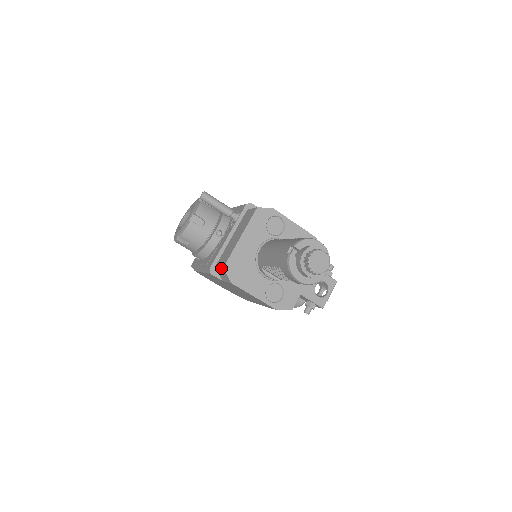
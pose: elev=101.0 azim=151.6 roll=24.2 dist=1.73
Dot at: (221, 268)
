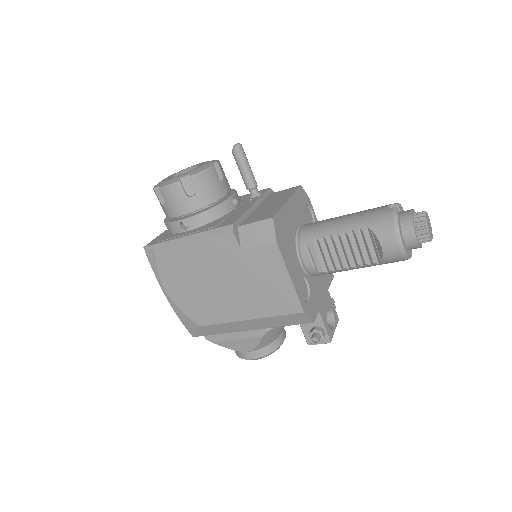
Dot at: (264, 220)
